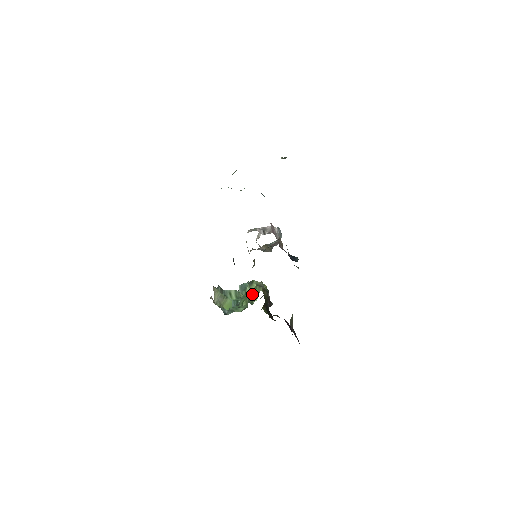
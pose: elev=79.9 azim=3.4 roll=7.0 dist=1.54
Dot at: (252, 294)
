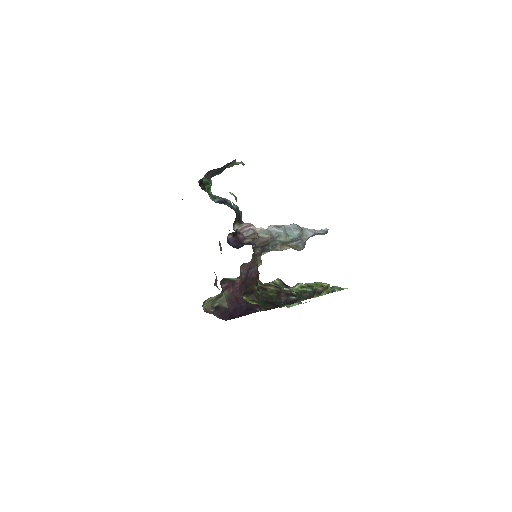
Dot at: occluded
